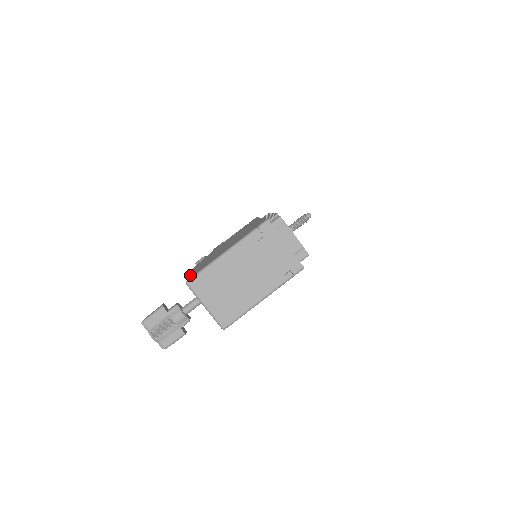
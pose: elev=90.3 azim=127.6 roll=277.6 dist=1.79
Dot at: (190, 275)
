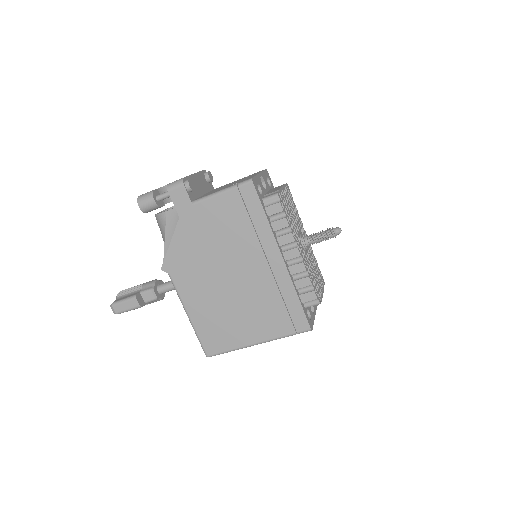
Dot at: (198, 332)
